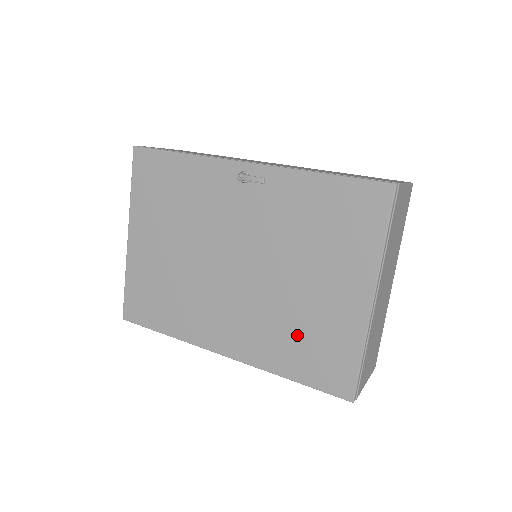
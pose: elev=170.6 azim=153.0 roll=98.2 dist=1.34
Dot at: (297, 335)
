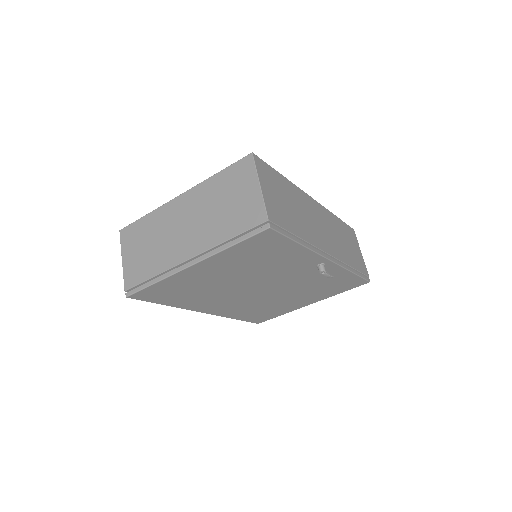
Dot at: (261, 310)
